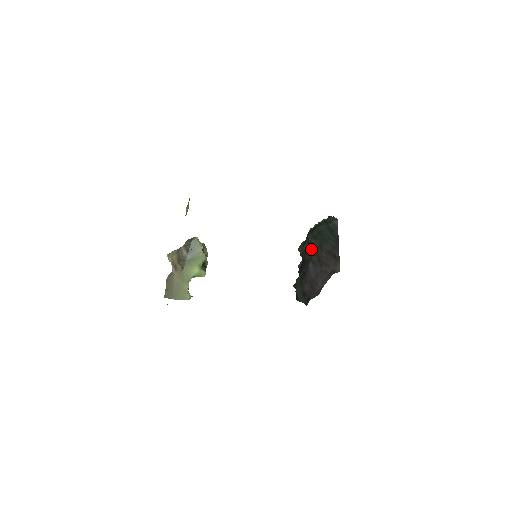
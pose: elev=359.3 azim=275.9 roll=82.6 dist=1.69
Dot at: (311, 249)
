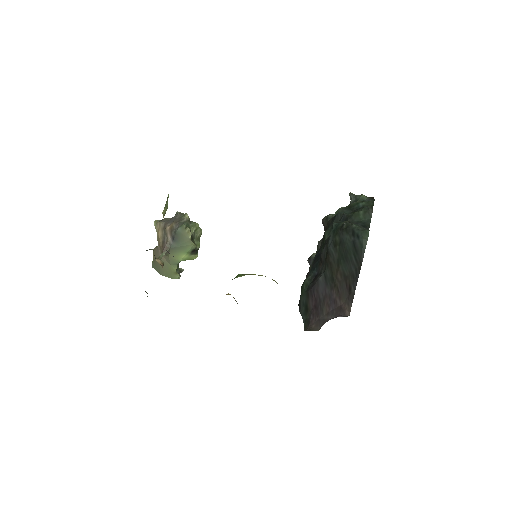
Dot at: (327, 258)
